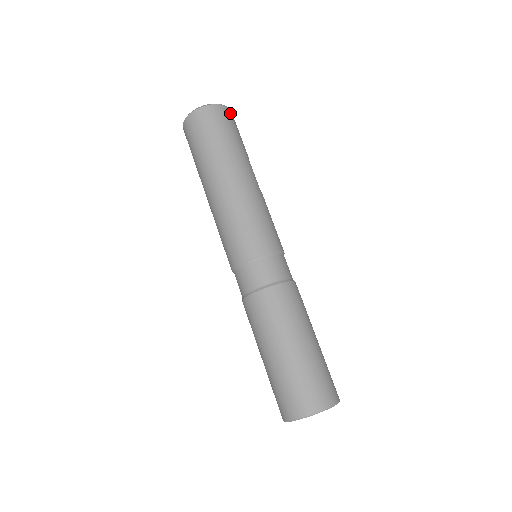
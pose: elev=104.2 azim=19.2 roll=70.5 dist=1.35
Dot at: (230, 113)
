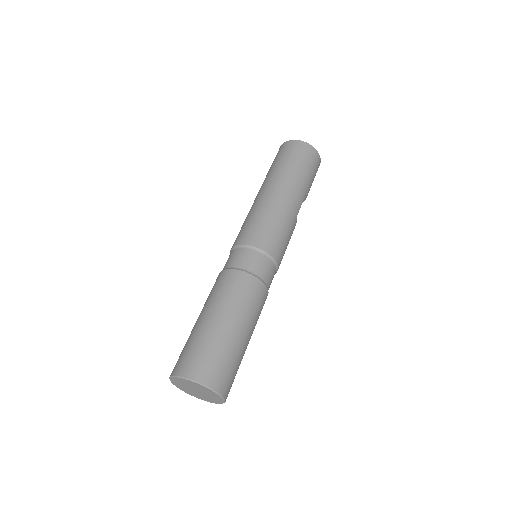
Dot at: (318, 159)
